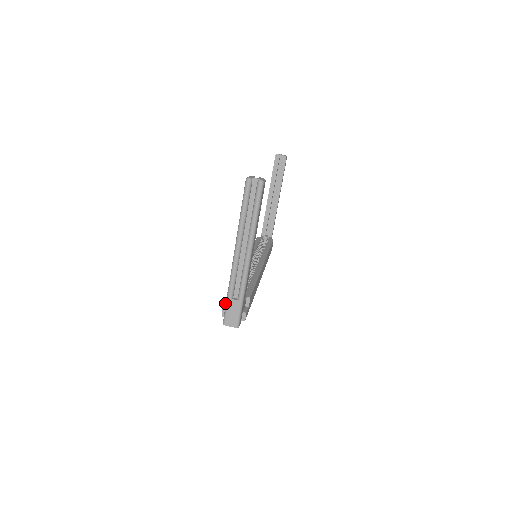
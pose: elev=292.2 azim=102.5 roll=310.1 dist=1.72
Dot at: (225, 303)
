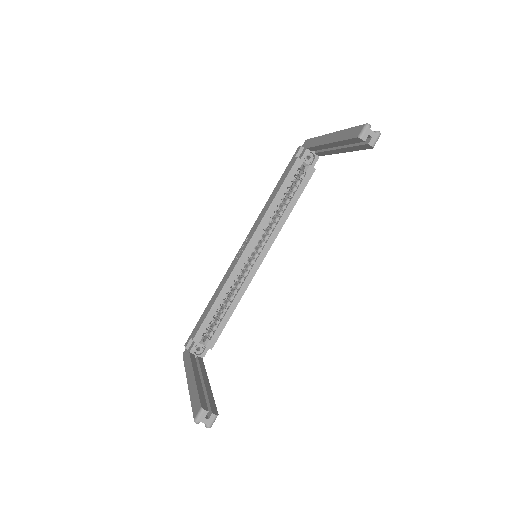
Dot at: (190, 340)
